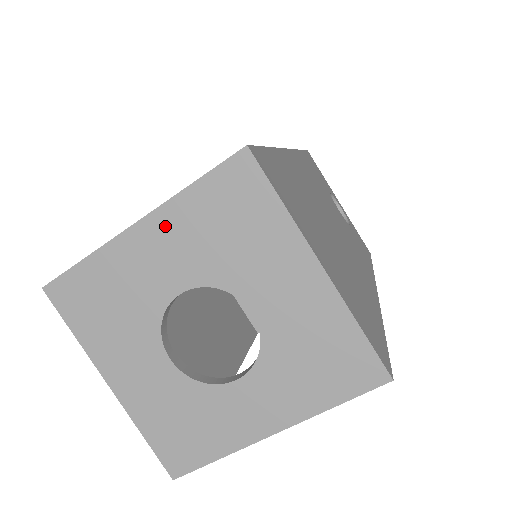
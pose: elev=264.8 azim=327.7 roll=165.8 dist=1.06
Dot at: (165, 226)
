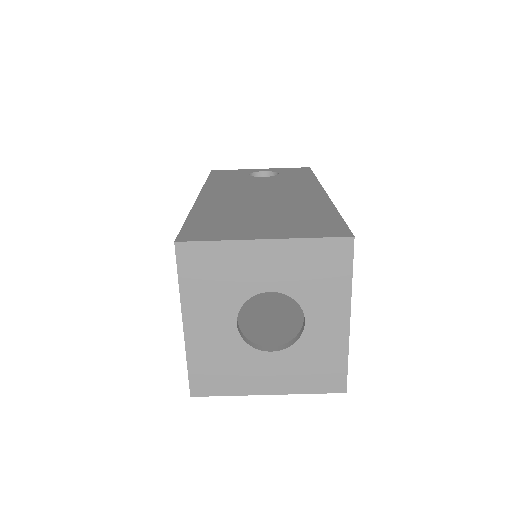
Dot at: (194, 310)
